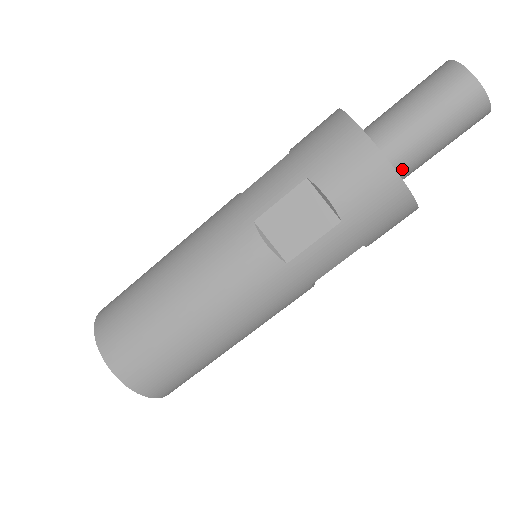
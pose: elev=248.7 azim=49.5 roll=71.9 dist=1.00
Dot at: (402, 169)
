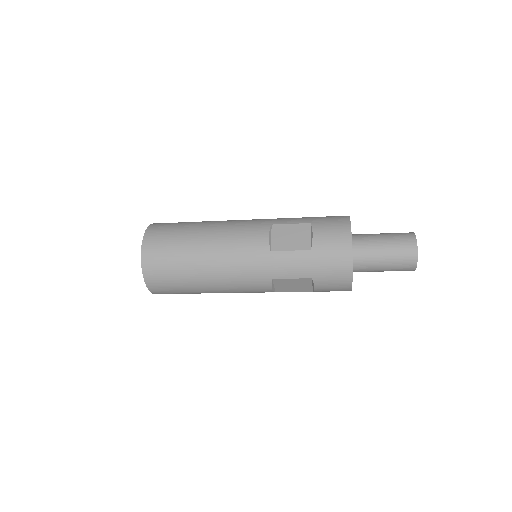
Dot at: occluded
